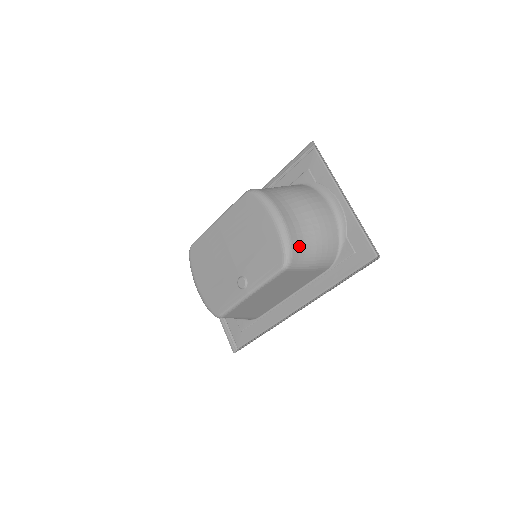
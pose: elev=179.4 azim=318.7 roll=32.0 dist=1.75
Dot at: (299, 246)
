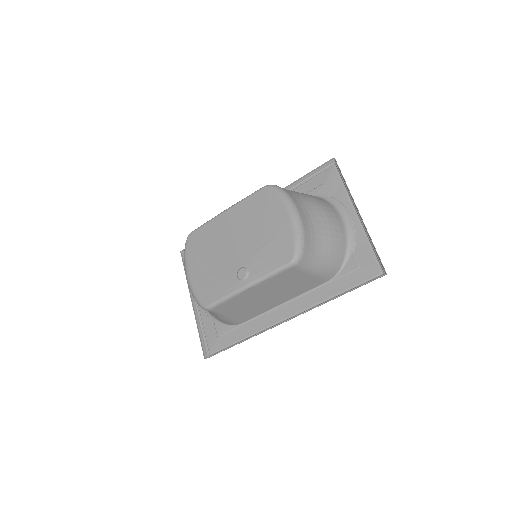
Dot at: (310, 246)
